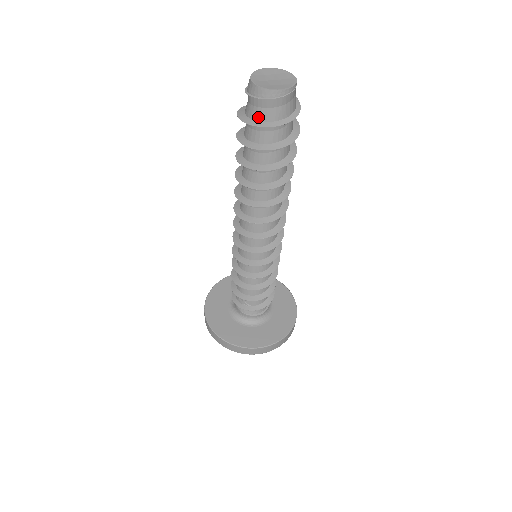
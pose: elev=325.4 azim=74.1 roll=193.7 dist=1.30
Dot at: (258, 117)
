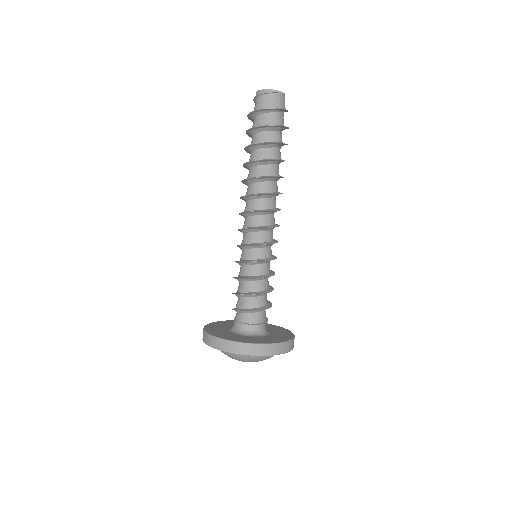
Dot at: occluded
